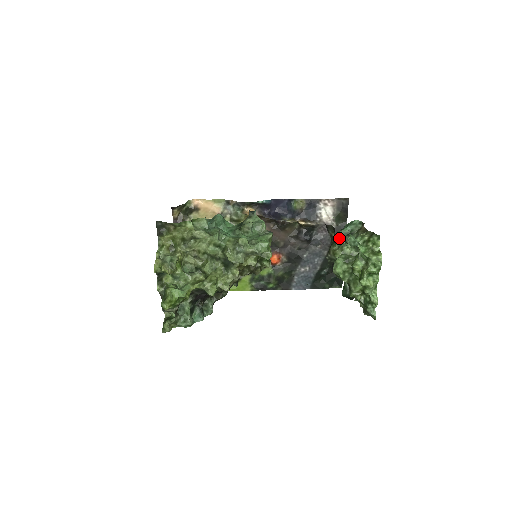
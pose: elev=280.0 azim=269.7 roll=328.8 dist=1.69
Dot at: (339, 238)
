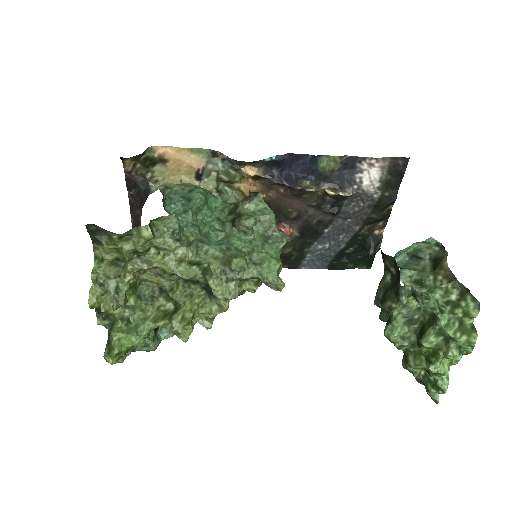
Dot at: (406, 293)
